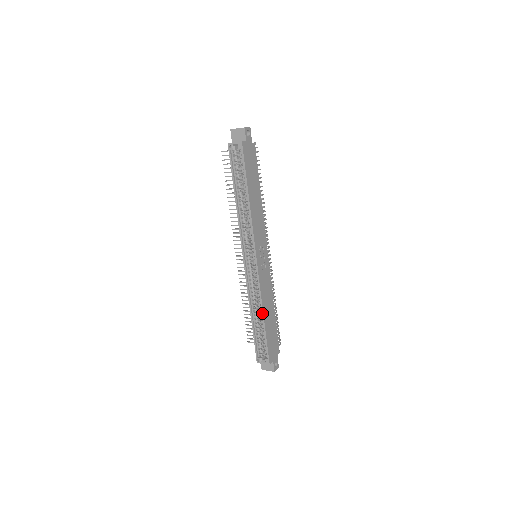
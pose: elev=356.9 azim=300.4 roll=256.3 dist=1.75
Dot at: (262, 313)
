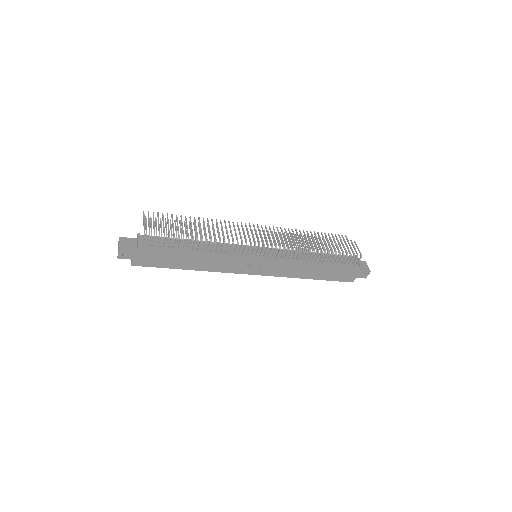
Dot at: (303, 278)
